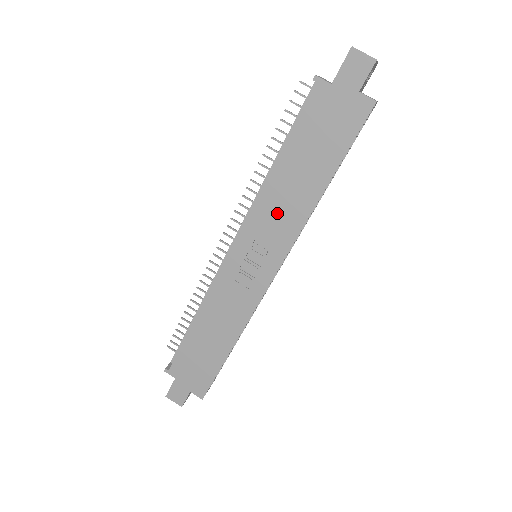
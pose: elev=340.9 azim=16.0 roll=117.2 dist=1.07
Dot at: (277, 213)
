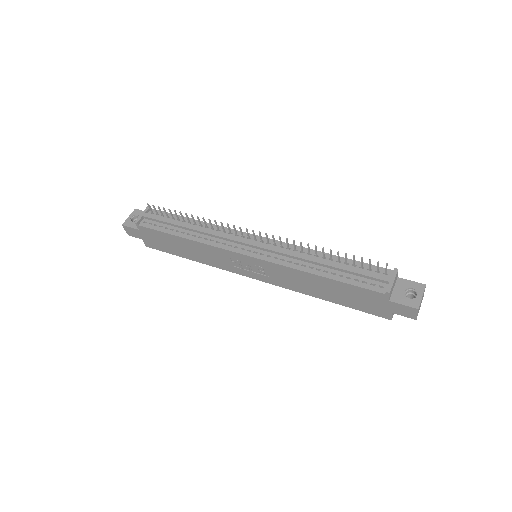
Dot at: (291, 278)
